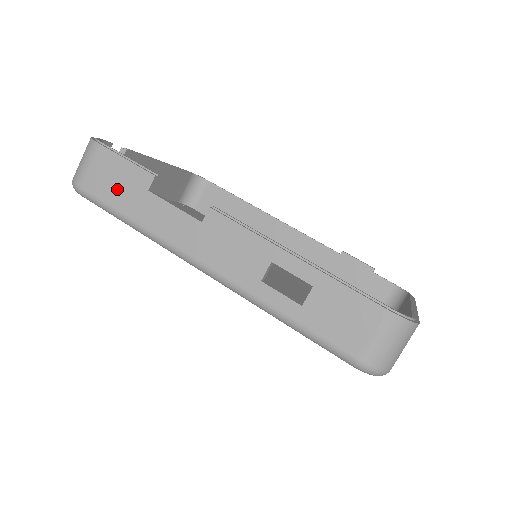
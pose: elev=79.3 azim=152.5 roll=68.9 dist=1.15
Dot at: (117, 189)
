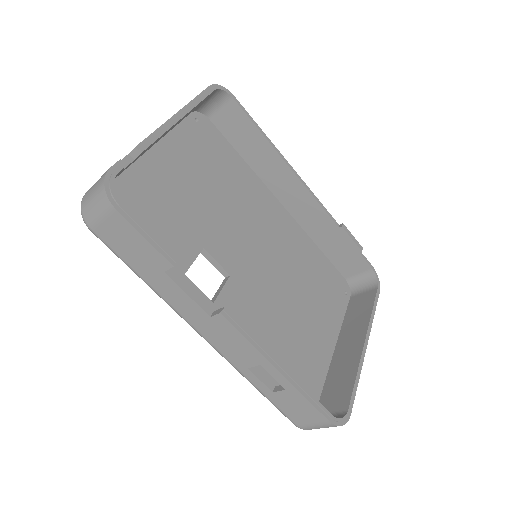
Dot at: (132, 253)
